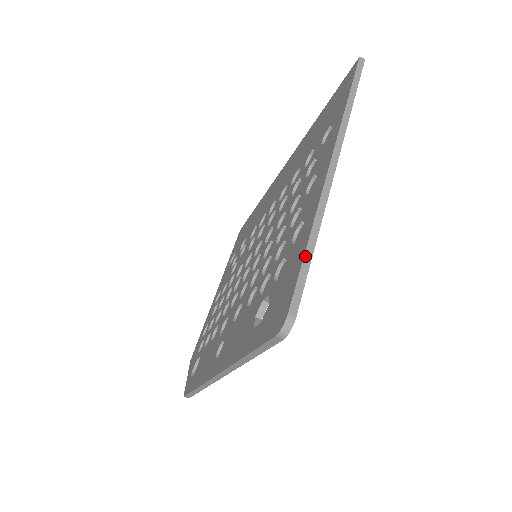
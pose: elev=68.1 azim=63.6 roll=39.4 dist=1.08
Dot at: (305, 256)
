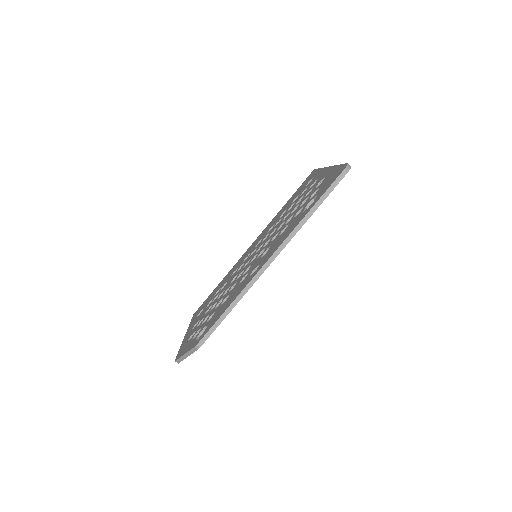
Dot at: occluded
